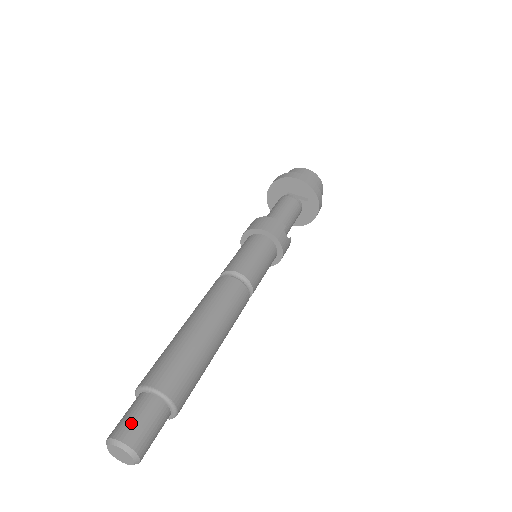
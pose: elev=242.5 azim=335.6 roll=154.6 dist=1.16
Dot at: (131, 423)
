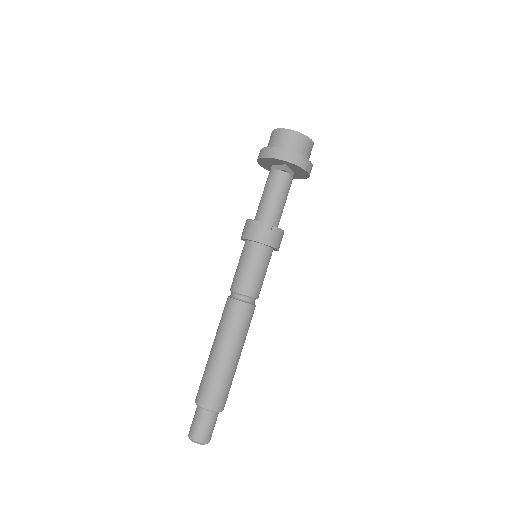
Dot at: (192, 426)
